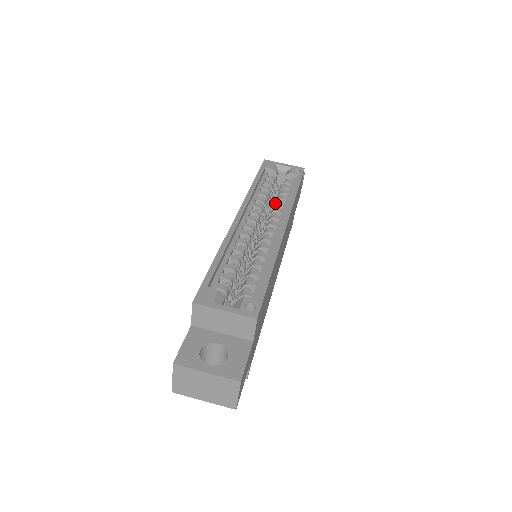
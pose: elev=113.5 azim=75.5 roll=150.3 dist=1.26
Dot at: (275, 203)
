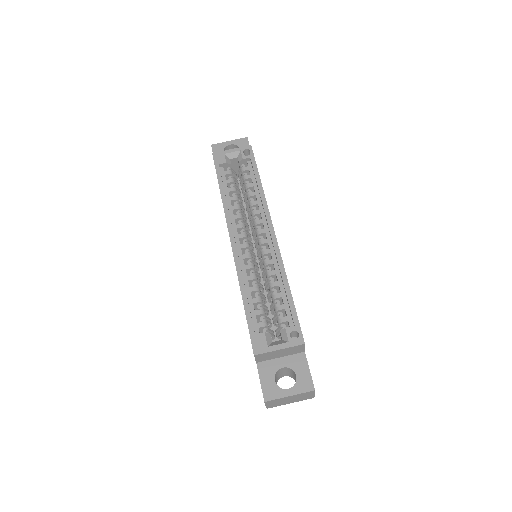
Dot at: (249, 204)
